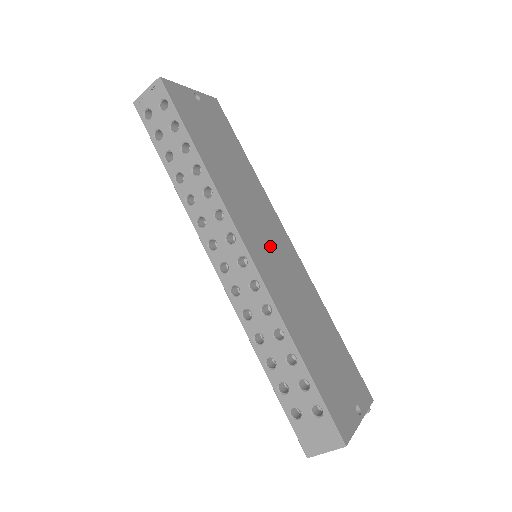
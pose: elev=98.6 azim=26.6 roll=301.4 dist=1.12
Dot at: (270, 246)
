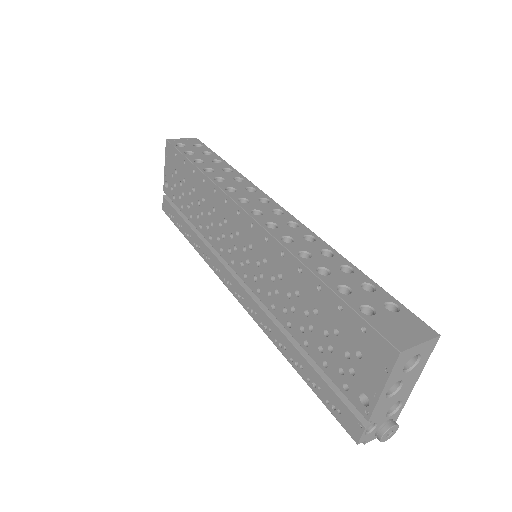
Dot at: occluded
